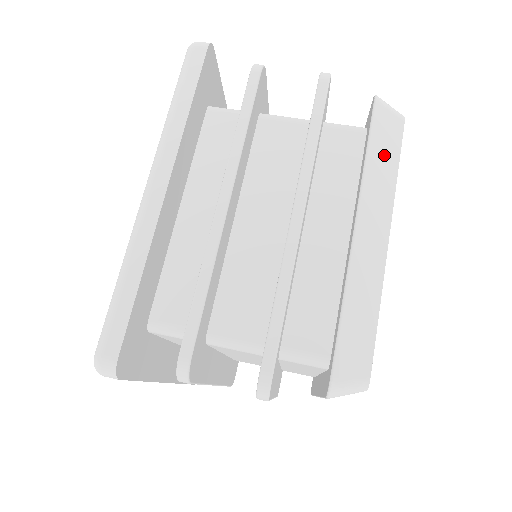
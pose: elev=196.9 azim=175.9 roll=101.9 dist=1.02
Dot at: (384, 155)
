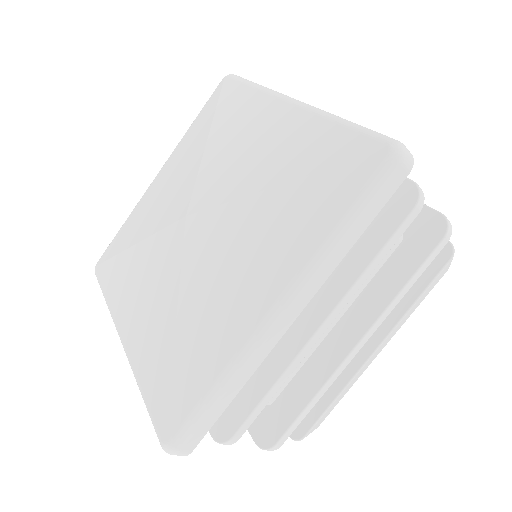
Dot at: (422, 298)
